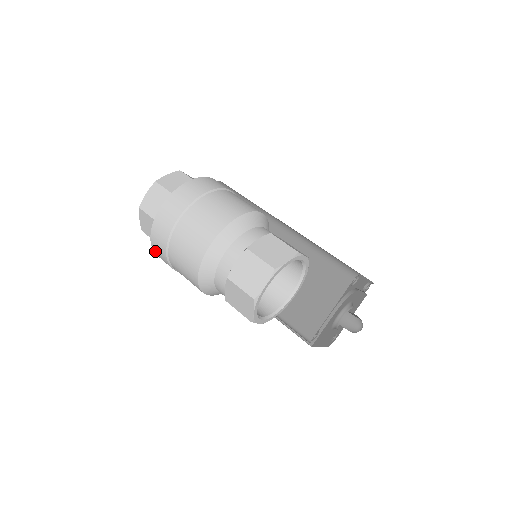
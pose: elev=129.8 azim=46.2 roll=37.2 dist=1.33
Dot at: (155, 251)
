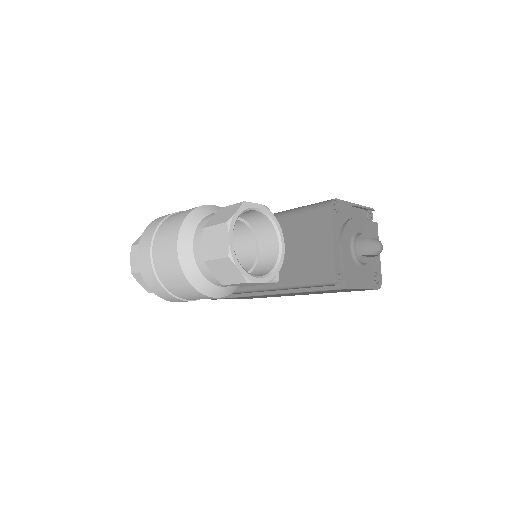
Dot at: (159, 295)
